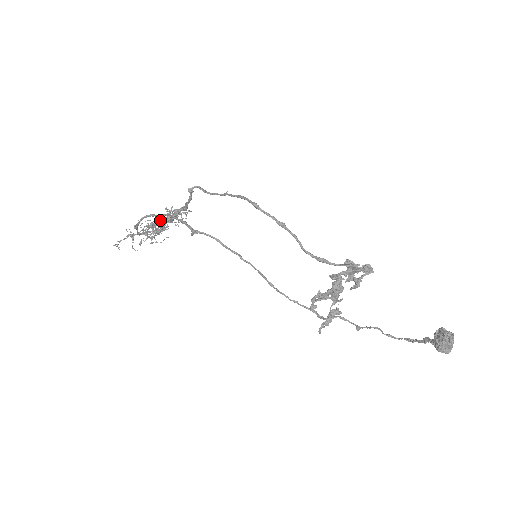
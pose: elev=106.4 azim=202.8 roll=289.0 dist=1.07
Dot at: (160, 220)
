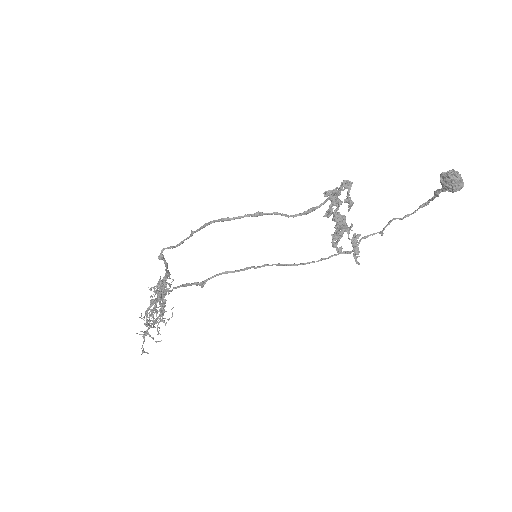
Dot at: occluded
